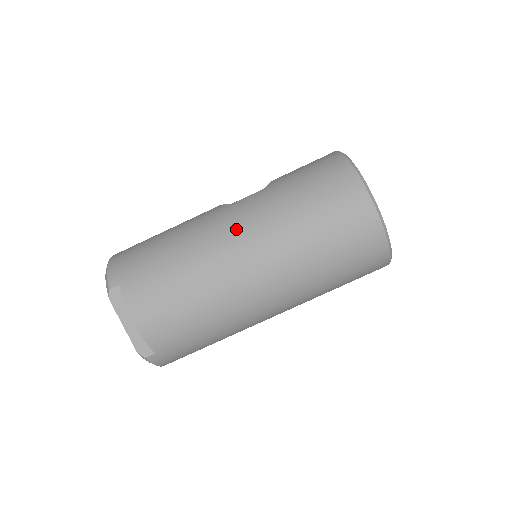
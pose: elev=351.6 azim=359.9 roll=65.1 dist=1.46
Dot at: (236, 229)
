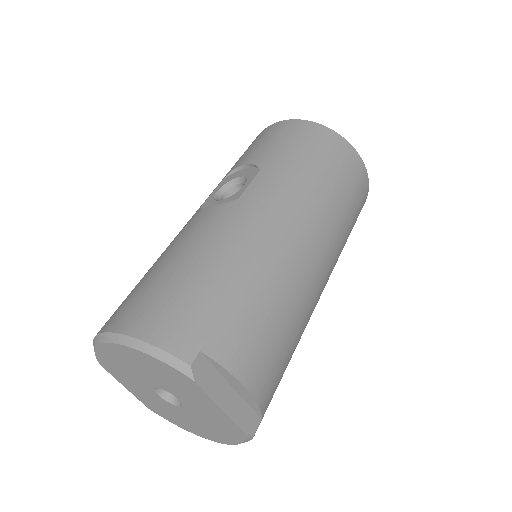
Dot at: (282, 218)
